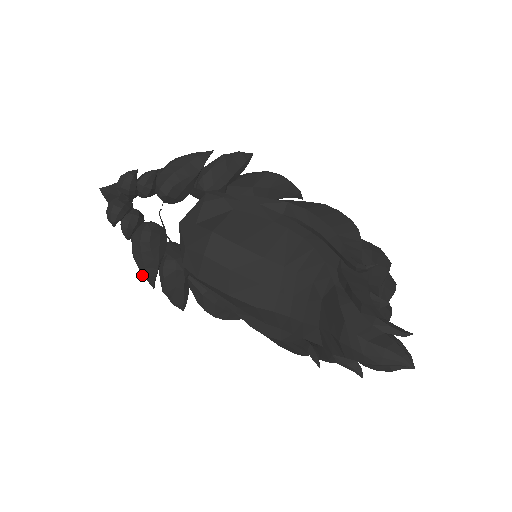
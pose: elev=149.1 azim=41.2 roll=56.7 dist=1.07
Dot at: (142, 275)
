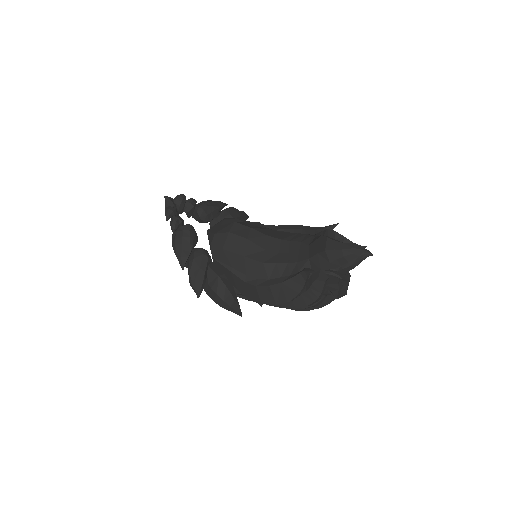
Dot at: (177, 258)
